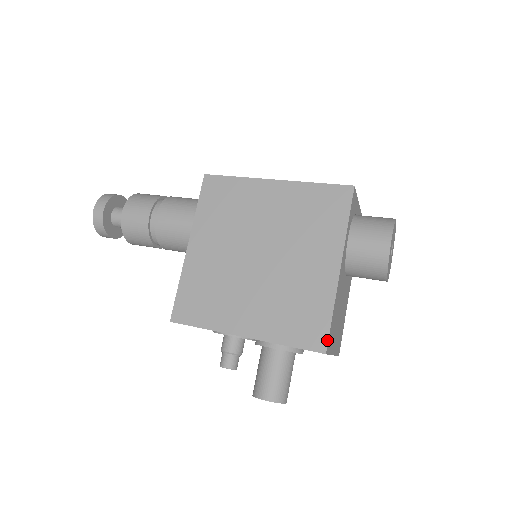
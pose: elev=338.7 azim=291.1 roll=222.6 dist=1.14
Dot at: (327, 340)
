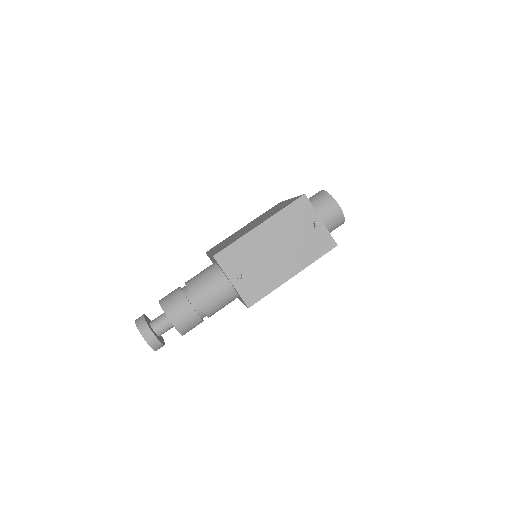
Dot at: occluded
